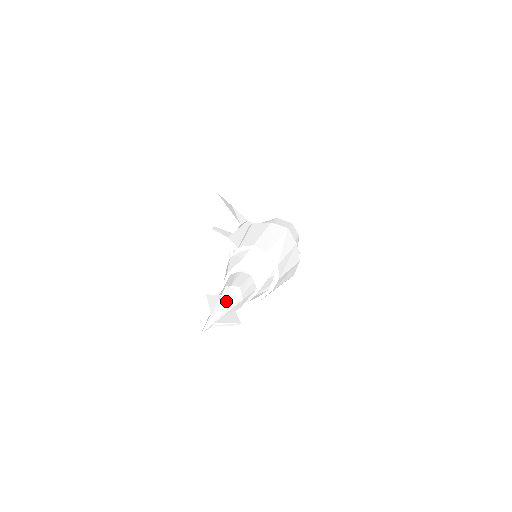
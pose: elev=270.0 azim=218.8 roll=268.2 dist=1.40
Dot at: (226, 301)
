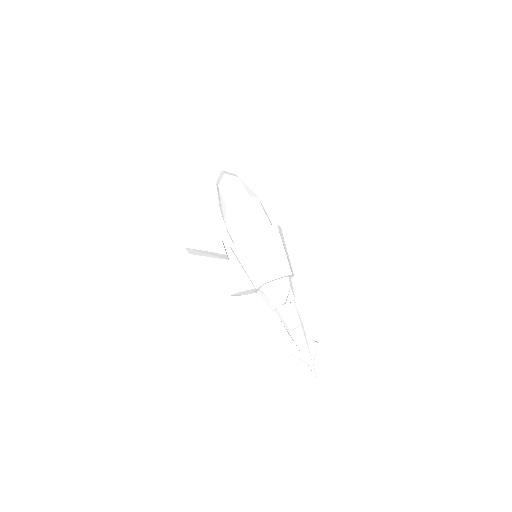
Dot at: (301, 345)
